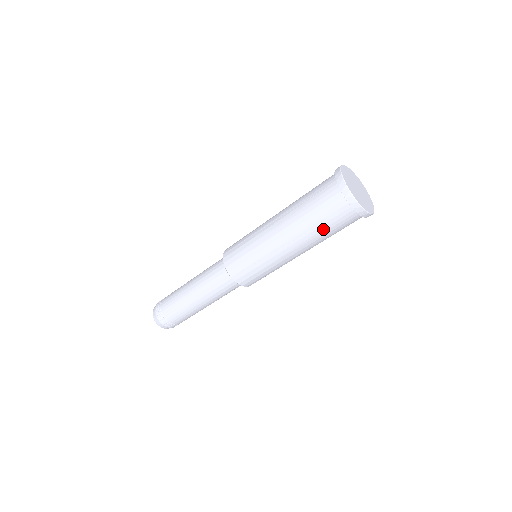
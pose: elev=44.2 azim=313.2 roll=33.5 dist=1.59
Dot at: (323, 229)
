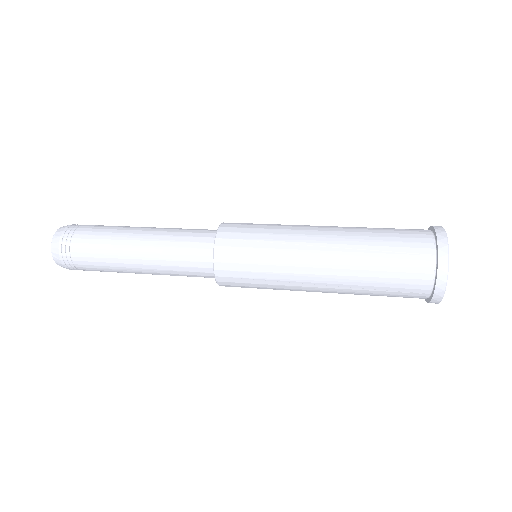
Dot at: (376, 293)
